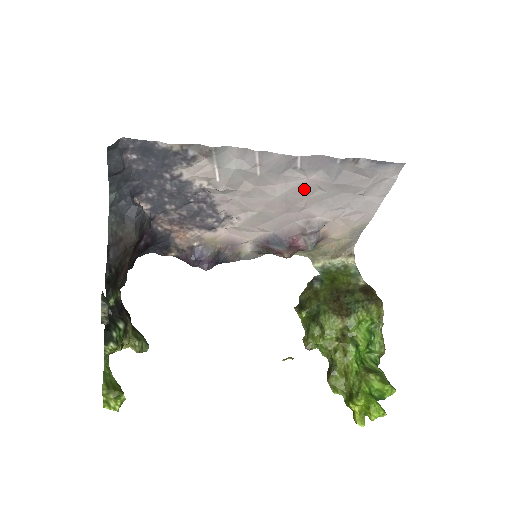
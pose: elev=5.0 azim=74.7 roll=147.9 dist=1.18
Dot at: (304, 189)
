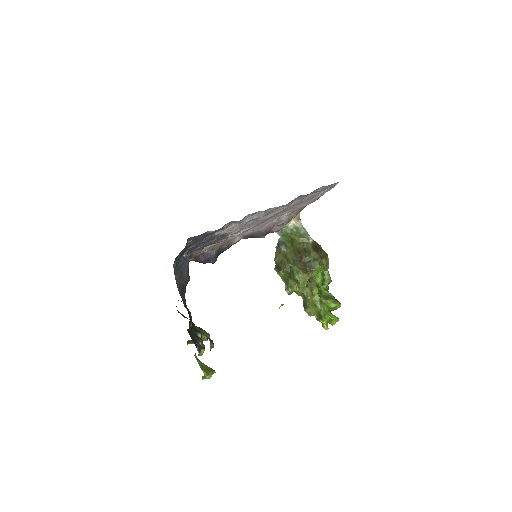
Dot at: occluded
